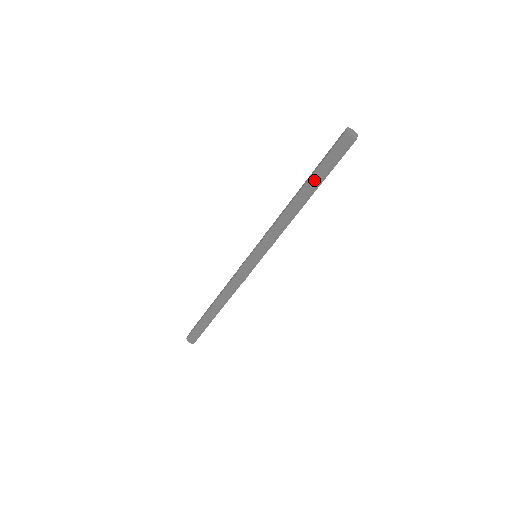
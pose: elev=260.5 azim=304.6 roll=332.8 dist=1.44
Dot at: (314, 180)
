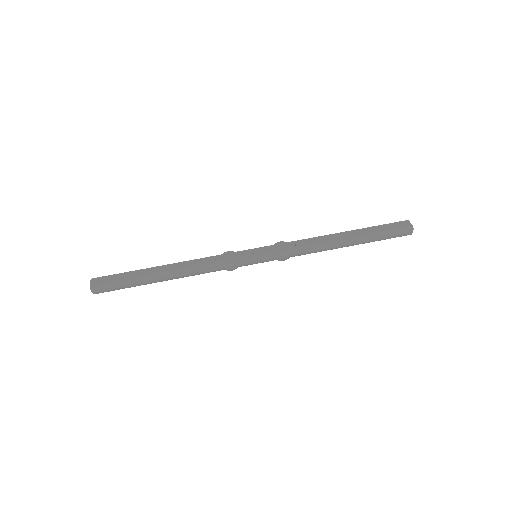
Dot at: (365, 240)
